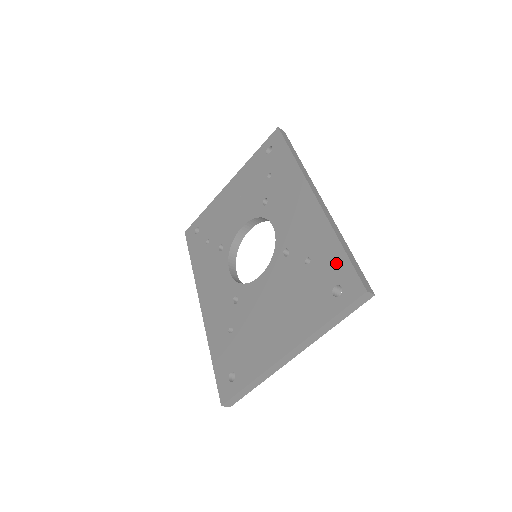
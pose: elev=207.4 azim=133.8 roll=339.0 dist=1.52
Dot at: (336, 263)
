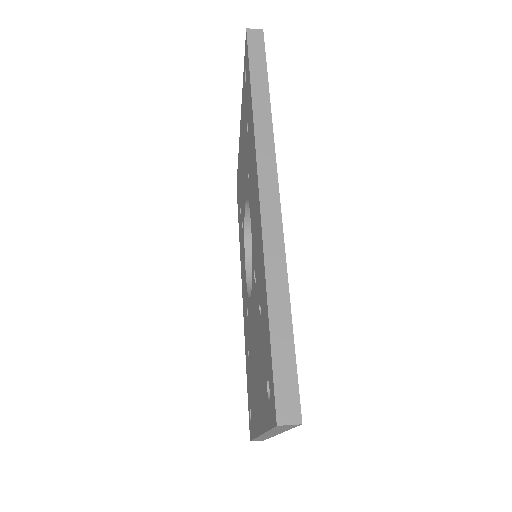
Dot at: (266, 340)
